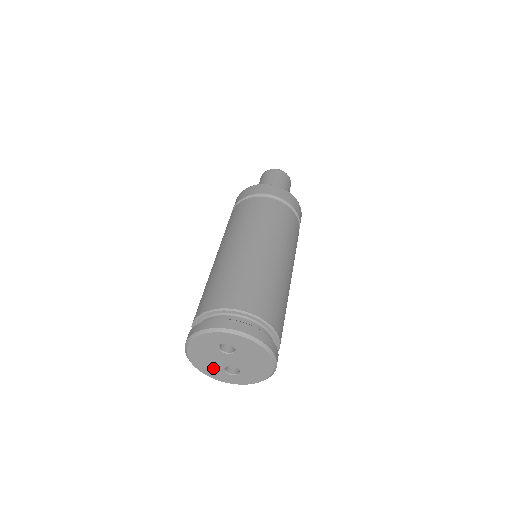
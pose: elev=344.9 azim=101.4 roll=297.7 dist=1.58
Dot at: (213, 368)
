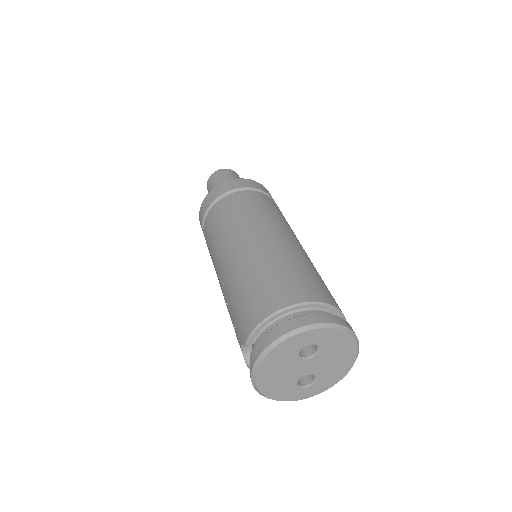
Dot at: (284, 386)
